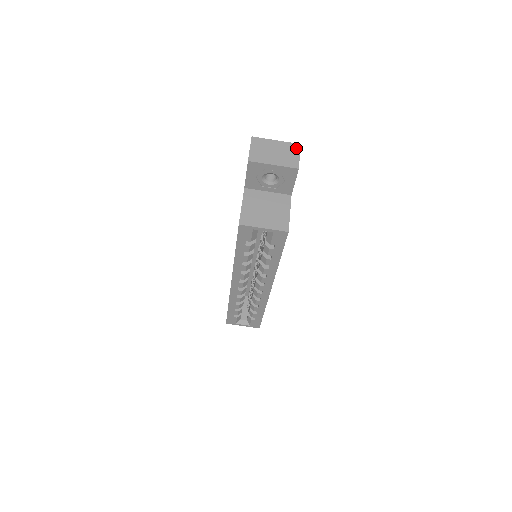
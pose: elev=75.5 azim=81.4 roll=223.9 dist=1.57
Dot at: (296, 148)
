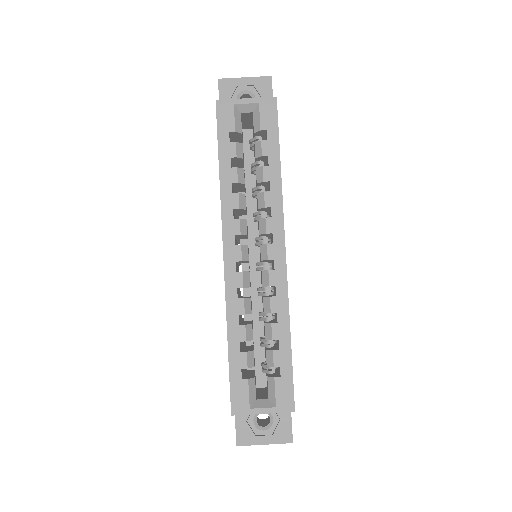
Dot at: occluded
